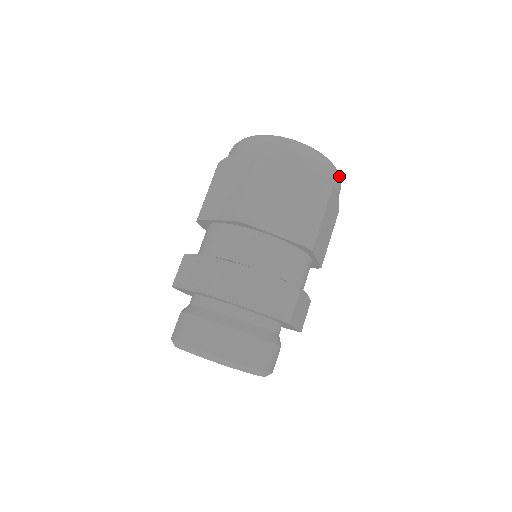
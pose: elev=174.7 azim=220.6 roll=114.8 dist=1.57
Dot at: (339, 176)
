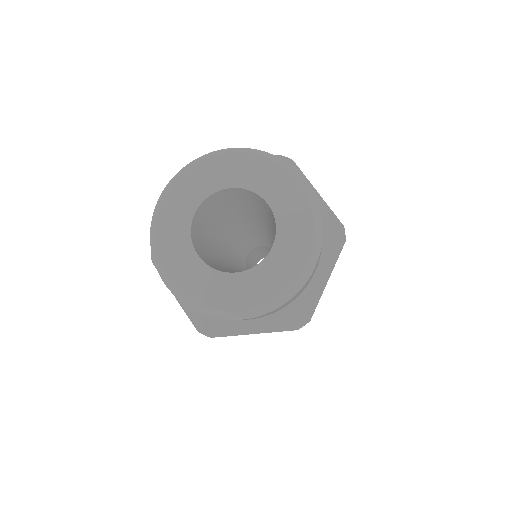
Dot at: occluded
